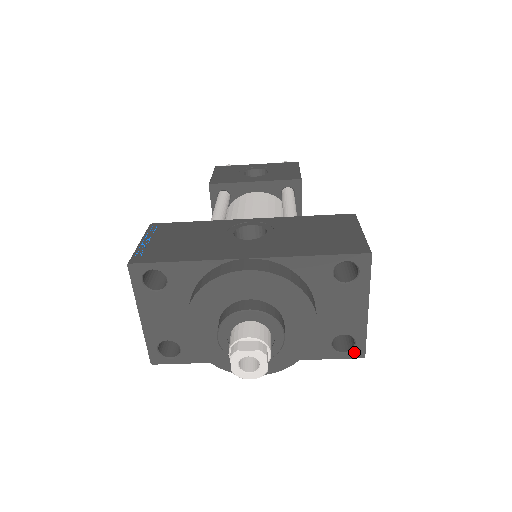
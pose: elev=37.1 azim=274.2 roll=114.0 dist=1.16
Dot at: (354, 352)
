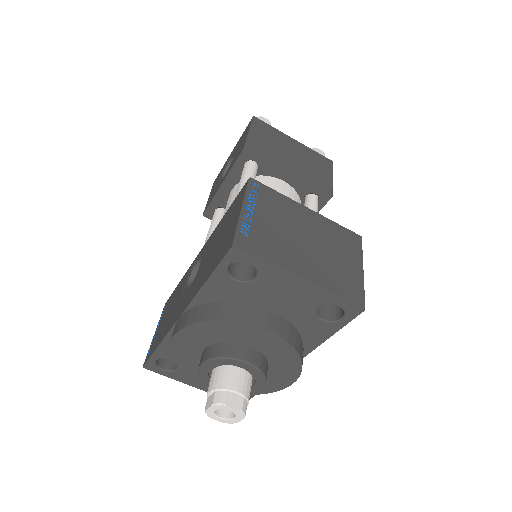
Dot at: (349, 312)
